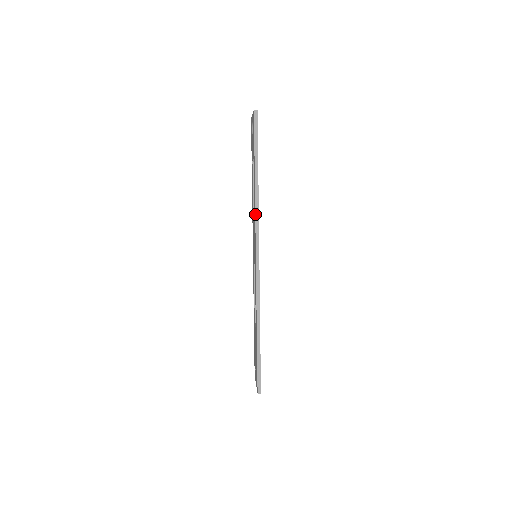
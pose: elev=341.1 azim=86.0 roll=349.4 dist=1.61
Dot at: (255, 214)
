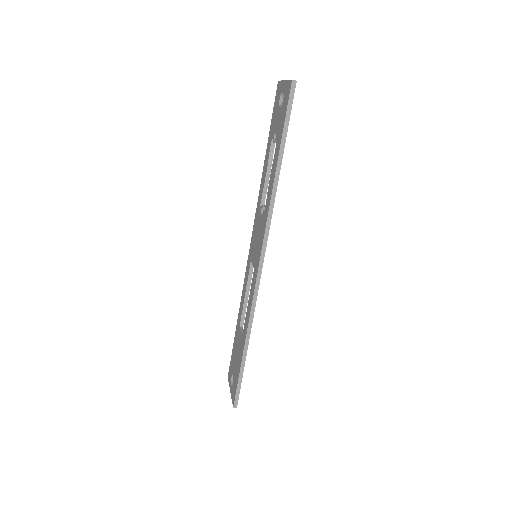
Dot at: (268, 213)
